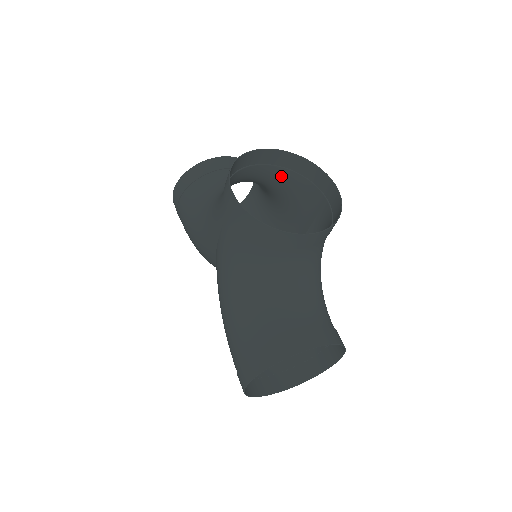
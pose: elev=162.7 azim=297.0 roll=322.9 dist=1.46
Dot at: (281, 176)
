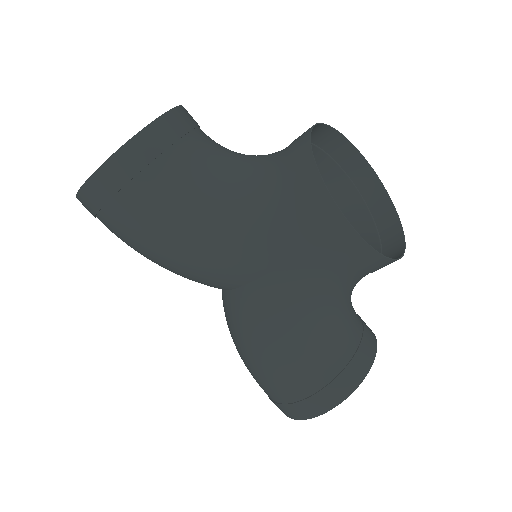
Dot at: occluded
